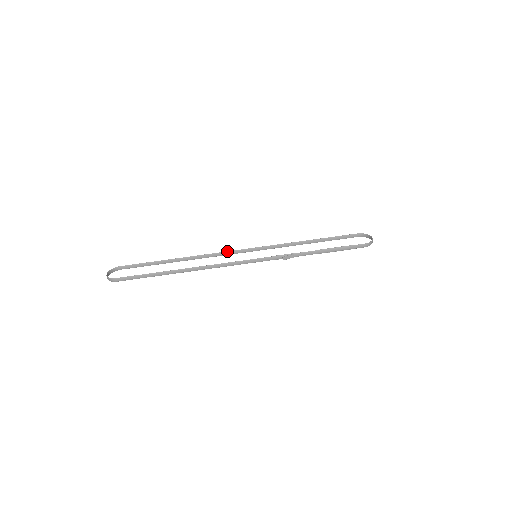
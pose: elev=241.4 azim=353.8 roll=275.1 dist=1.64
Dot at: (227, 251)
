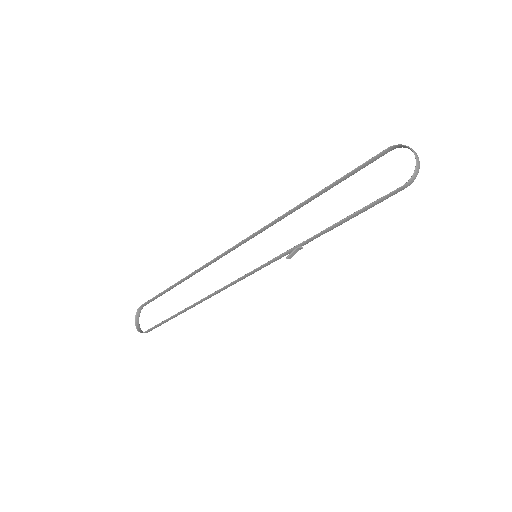
Dot at: (222, 253)
